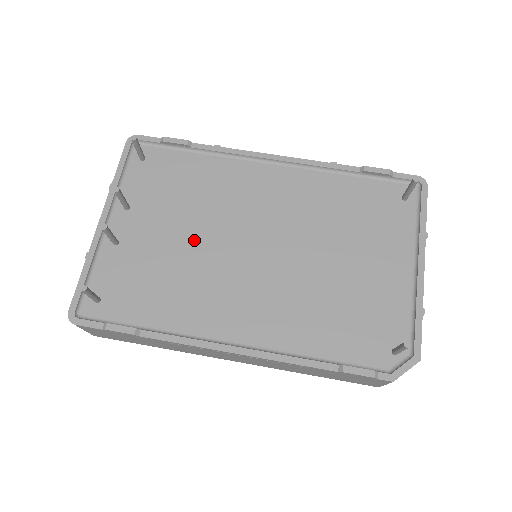
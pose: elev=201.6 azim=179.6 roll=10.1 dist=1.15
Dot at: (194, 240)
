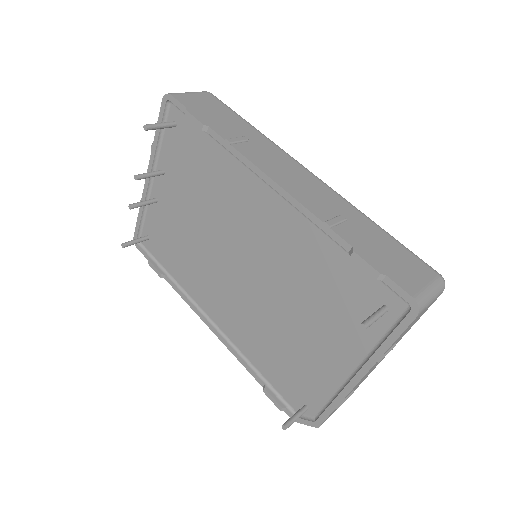
Dot at: (201, 230)
